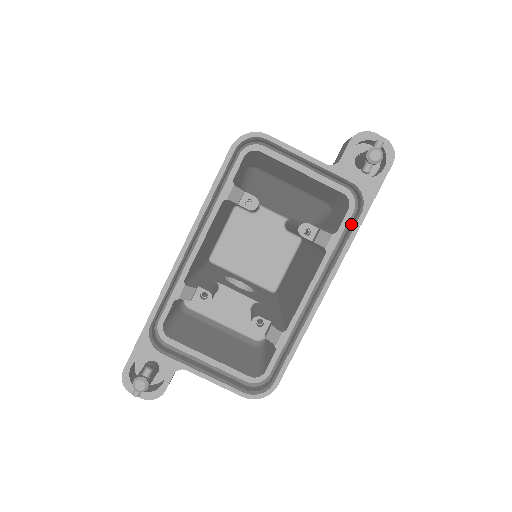
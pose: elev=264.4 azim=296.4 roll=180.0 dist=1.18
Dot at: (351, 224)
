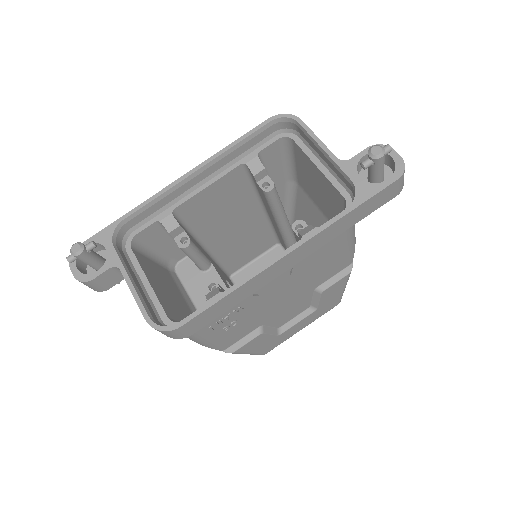
Dot at: occluded
